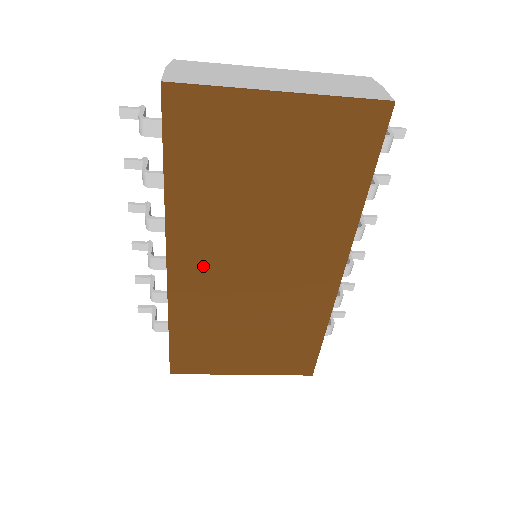
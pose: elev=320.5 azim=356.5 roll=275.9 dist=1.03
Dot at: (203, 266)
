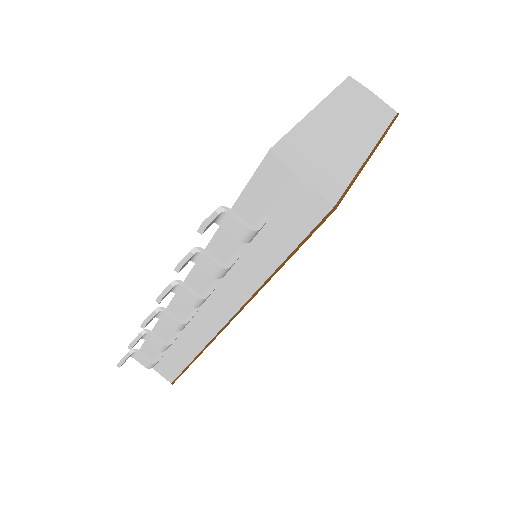
Dot at: occluded
